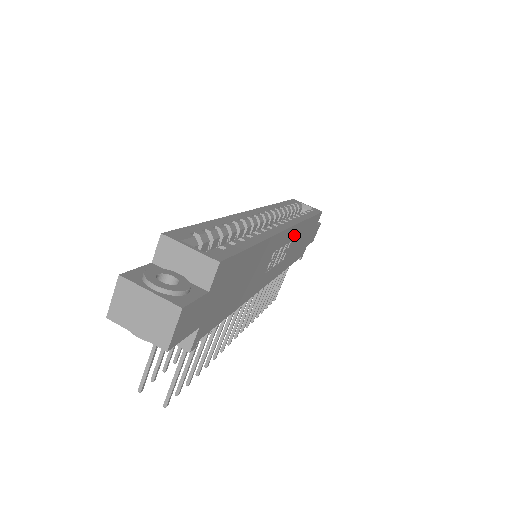
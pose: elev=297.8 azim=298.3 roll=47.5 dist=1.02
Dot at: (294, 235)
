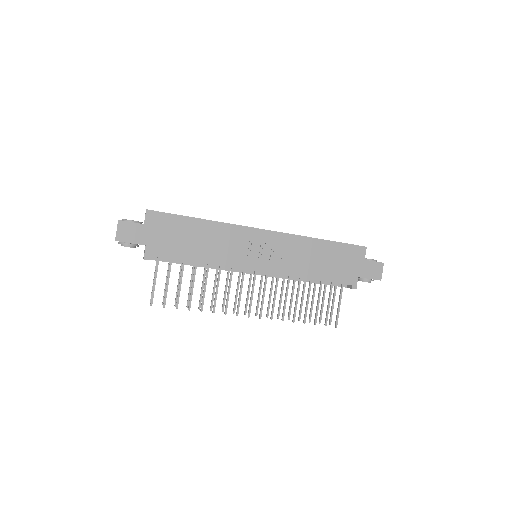
Dot at: (287, 243)
